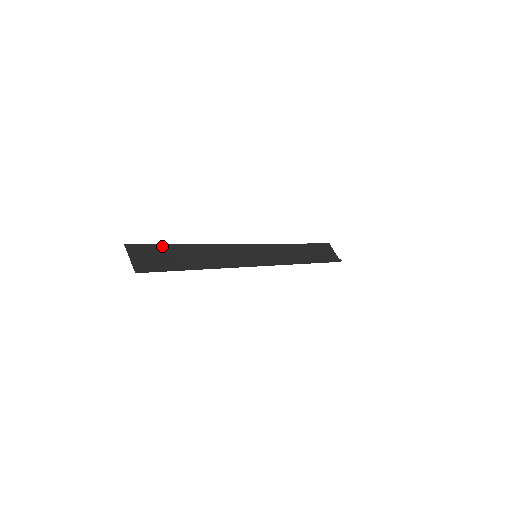
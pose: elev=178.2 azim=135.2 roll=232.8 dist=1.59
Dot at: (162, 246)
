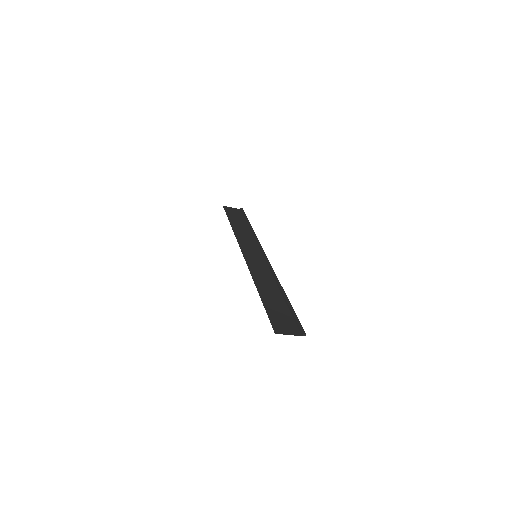
Dot at: (267, 310)
